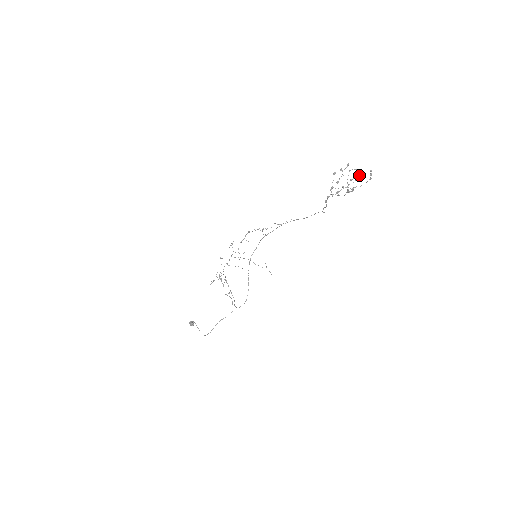
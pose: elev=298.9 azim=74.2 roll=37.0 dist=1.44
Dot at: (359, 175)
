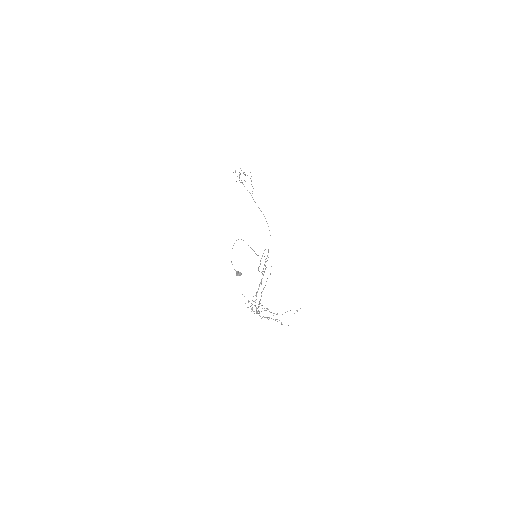
Dot at: occluded
